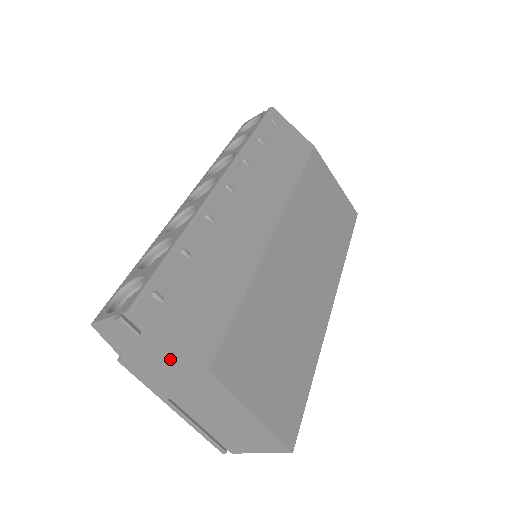
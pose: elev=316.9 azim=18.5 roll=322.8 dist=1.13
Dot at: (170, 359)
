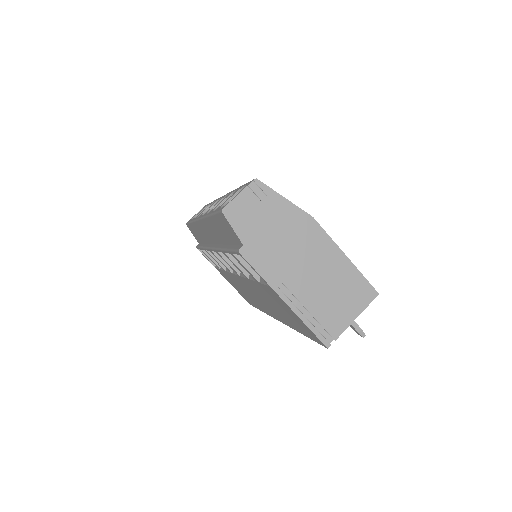
Dot at: (285, 220)
